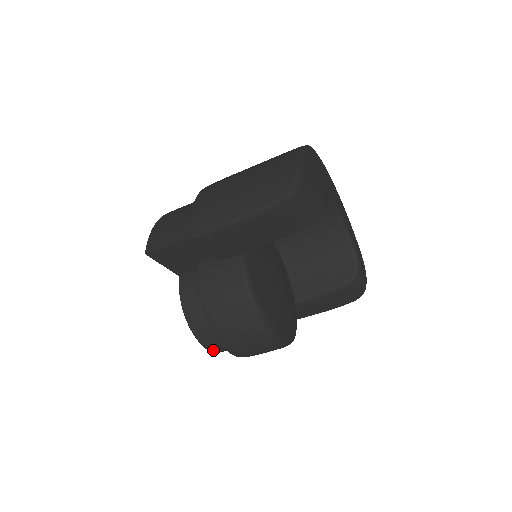
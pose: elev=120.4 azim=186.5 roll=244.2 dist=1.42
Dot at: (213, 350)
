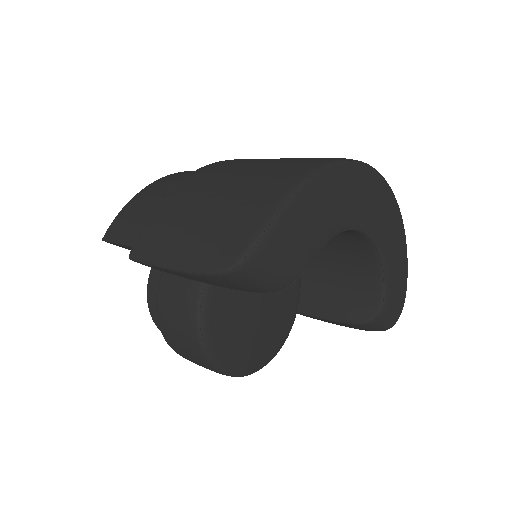
Dot at: occluded
